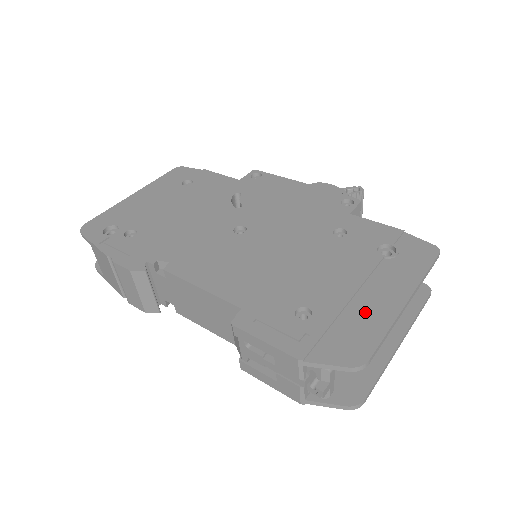
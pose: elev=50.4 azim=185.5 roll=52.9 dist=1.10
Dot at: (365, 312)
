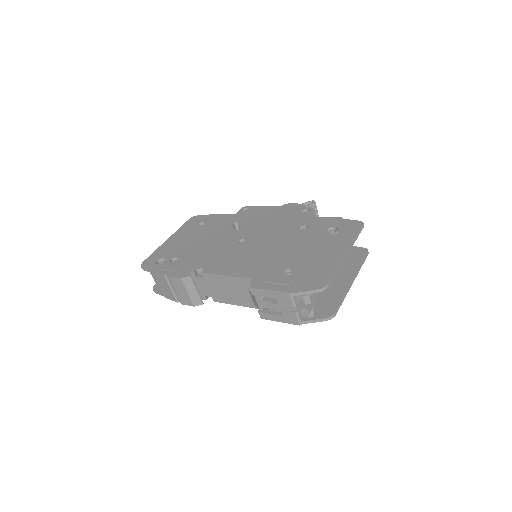
Dot at: (323, 263)
